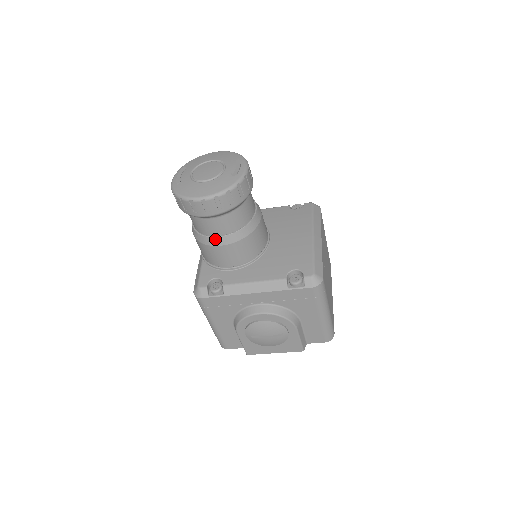
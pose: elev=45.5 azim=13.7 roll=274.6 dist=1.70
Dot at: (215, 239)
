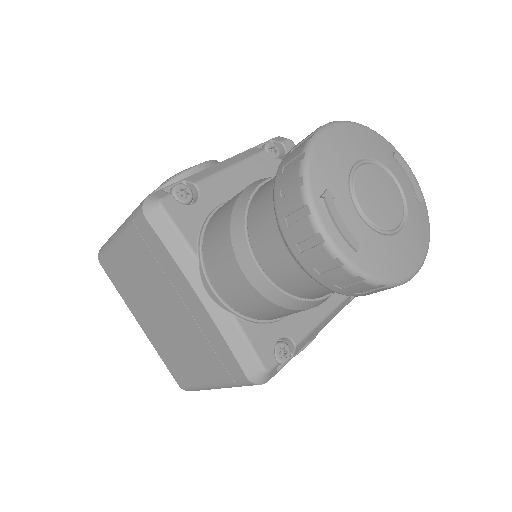
Dot at: (327, 298)
